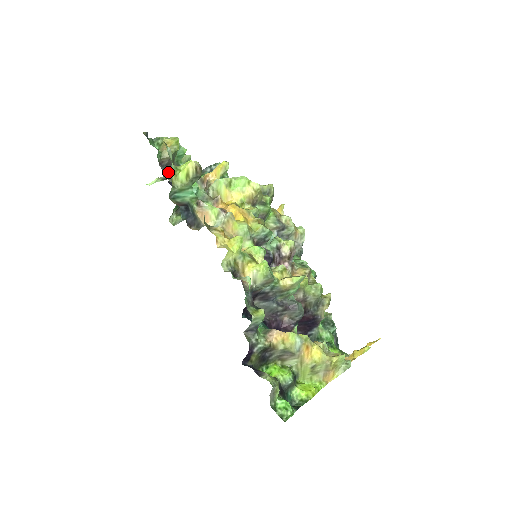
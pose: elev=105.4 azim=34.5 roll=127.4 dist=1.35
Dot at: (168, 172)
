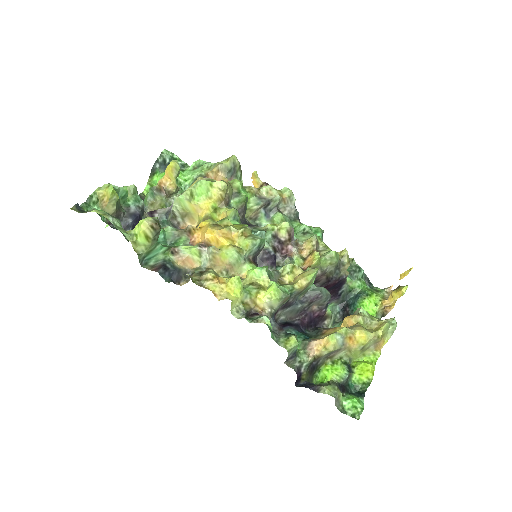
Dot at: occluded
